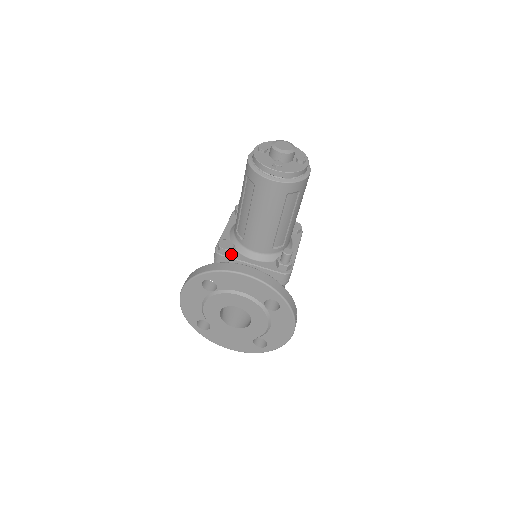
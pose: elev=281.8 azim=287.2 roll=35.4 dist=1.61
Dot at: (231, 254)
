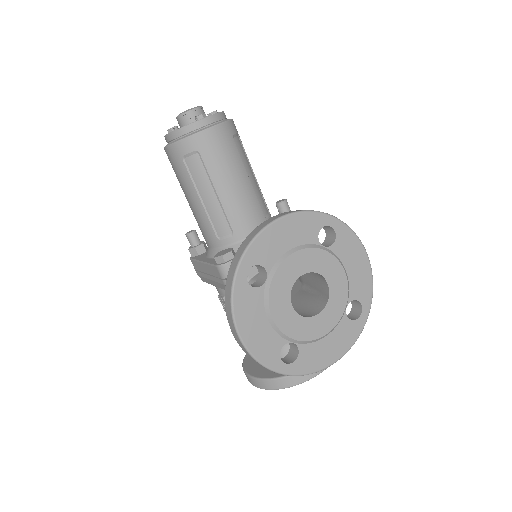
Dot at: occluded
